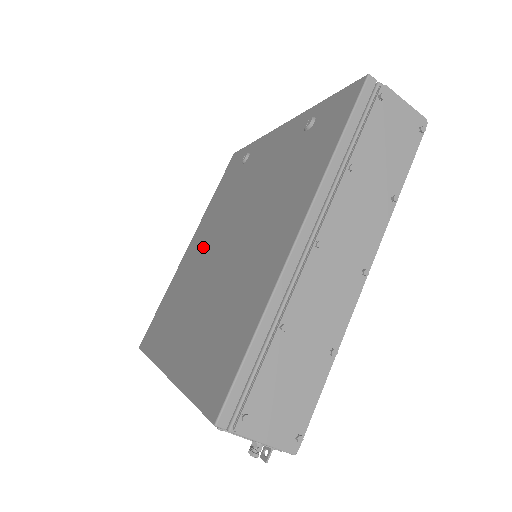
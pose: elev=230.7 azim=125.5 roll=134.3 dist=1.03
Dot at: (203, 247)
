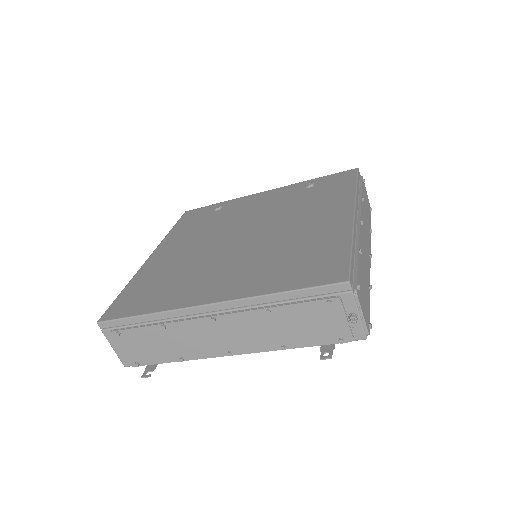
Dot at: (192, 248)
